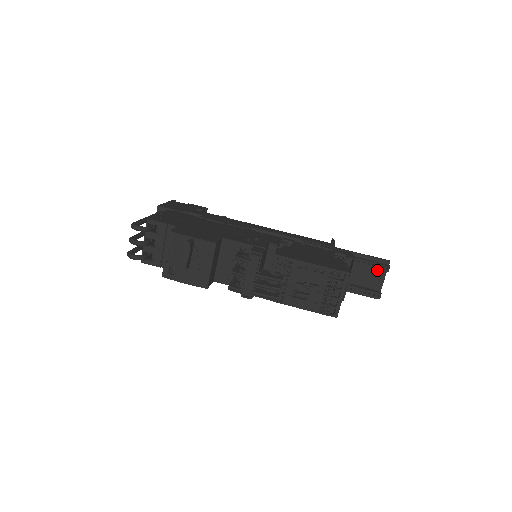
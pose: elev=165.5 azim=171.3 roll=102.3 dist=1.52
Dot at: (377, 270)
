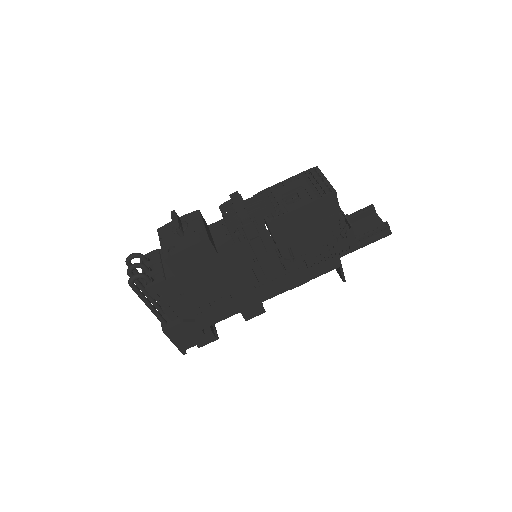
Dot at: (368, 218)
